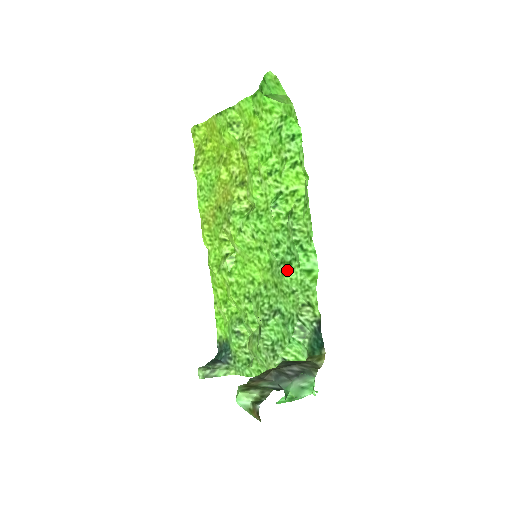
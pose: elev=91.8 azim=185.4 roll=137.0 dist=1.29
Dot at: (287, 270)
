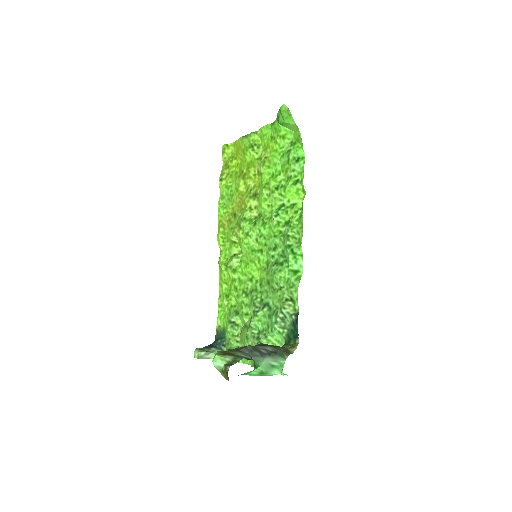
Dot at: (278, 269)
